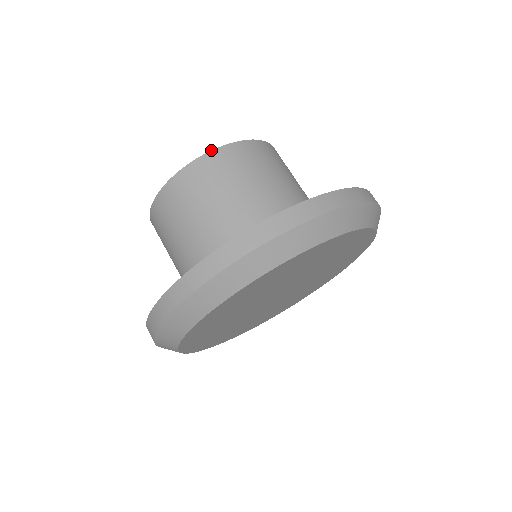
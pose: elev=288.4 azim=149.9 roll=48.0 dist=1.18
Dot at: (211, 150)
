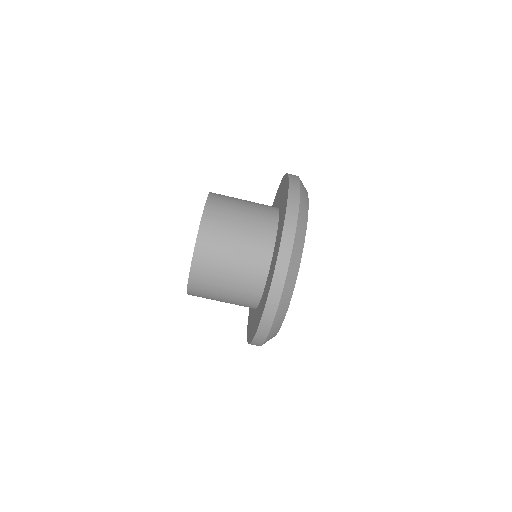
Dot at: (187, 288)
